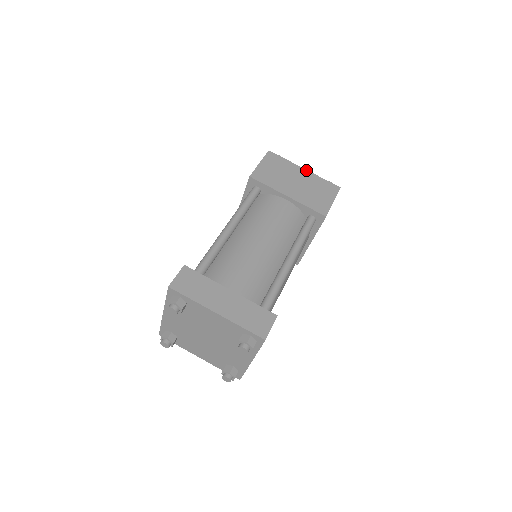
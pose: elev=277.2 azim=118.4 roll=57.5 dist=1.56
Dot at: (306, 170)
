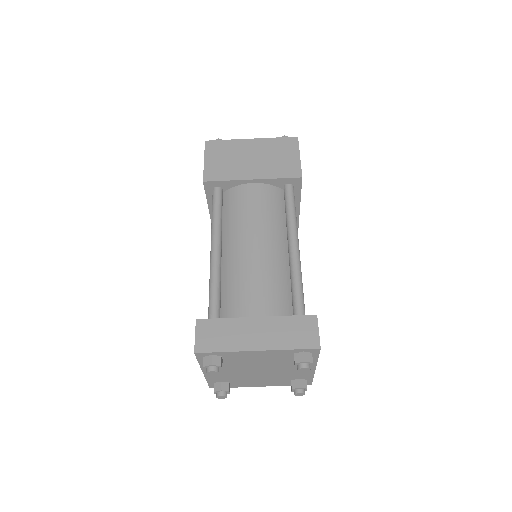
Dot at: (254, 139)
